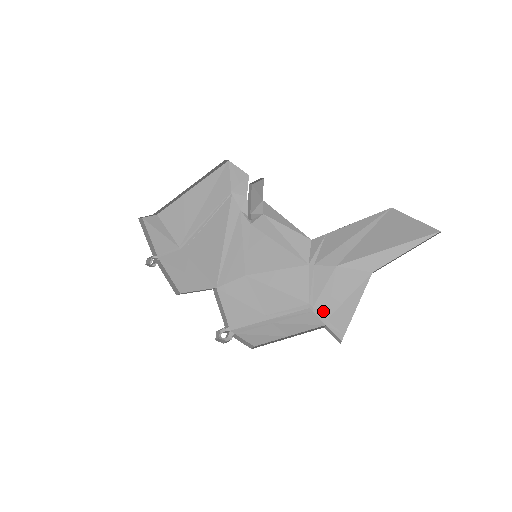
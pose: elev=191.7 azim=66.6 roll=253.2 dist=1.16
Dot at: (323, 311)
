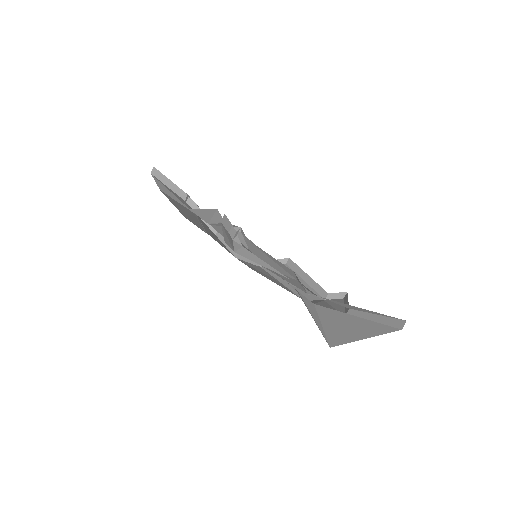
Dot at: occluded
